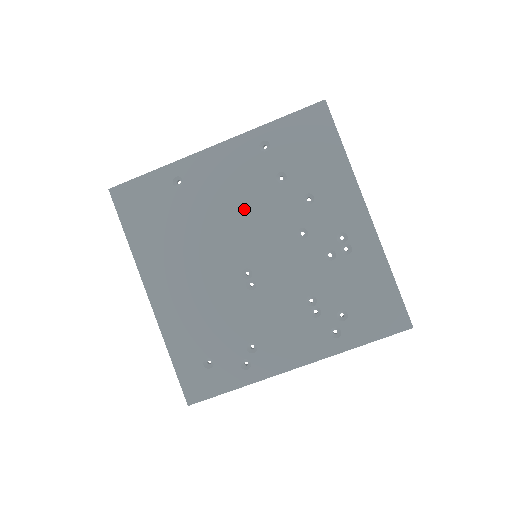
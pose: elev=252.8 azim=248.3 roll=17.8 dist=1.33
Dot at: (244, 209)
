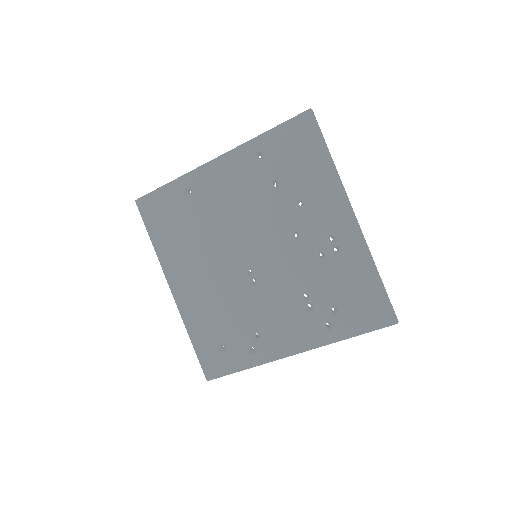
Dot at: (243, 215)
